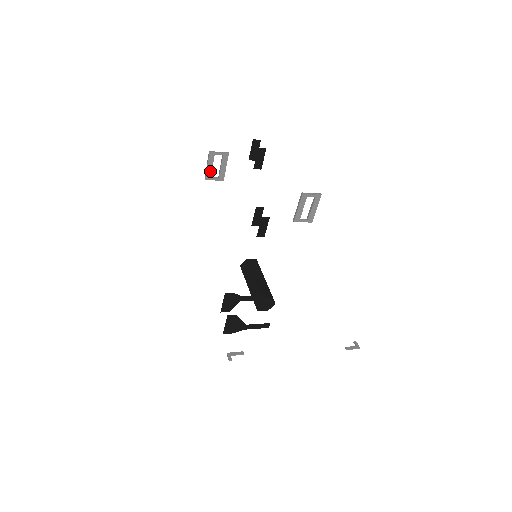
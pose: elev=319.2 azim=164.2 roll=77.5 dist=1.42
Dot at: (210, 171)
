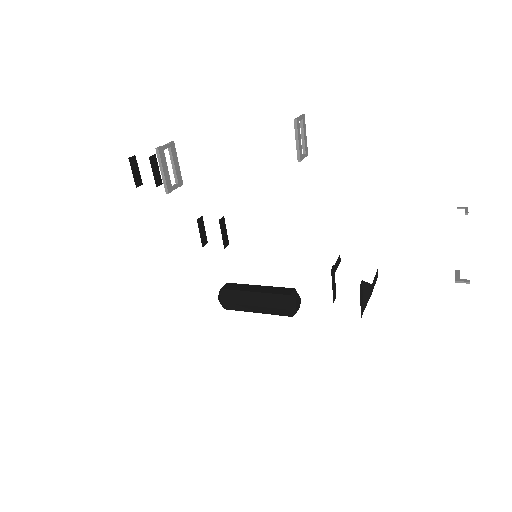
Dot at: (168, 177)
